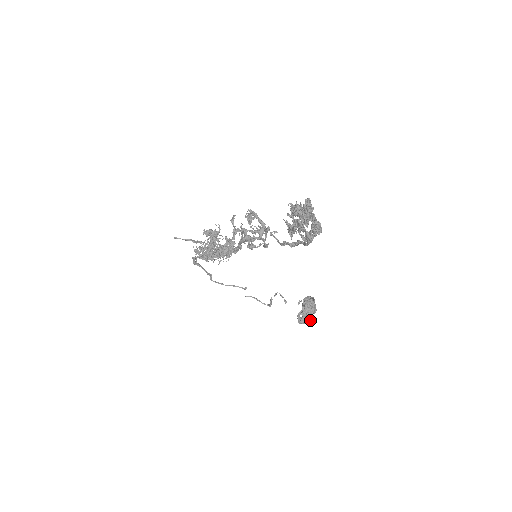
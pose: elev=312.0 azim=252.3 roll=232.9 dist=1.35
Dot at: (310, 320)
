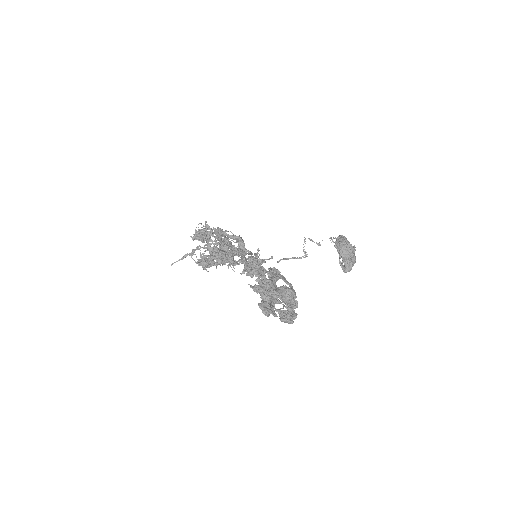
Dot at: (355, 260)
